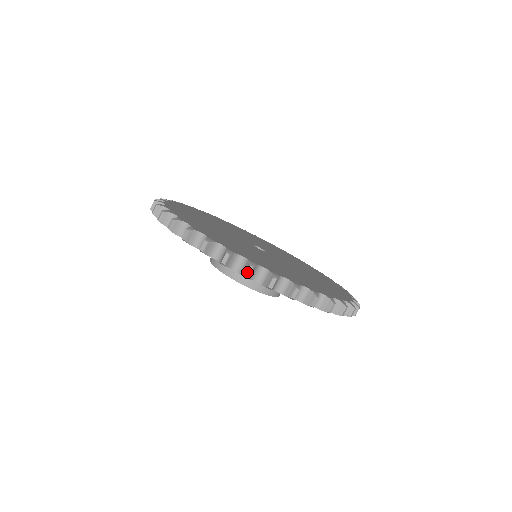
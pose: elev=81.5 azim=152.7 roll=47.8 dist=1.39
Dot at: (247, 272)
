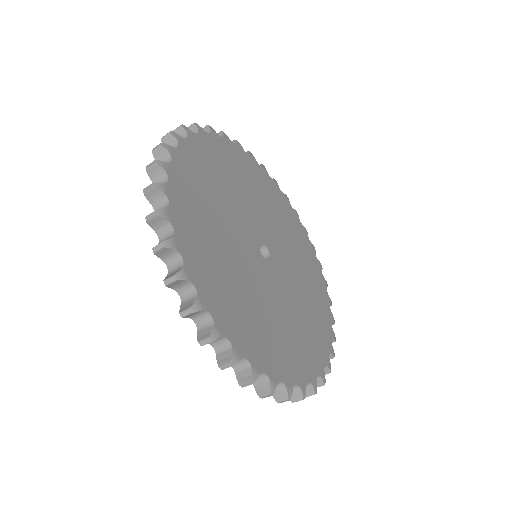
Dot at: occluded
